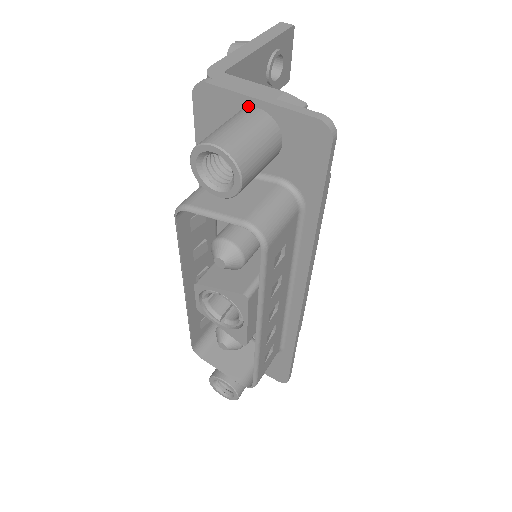
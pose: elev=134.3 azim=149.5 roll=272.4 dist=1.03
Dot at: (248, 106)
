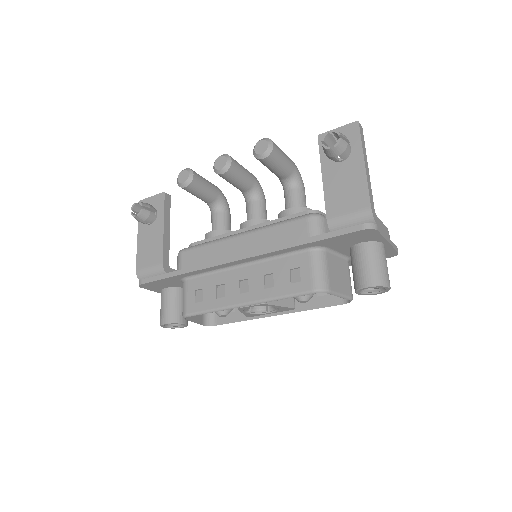
Dot at: (381, 242)
